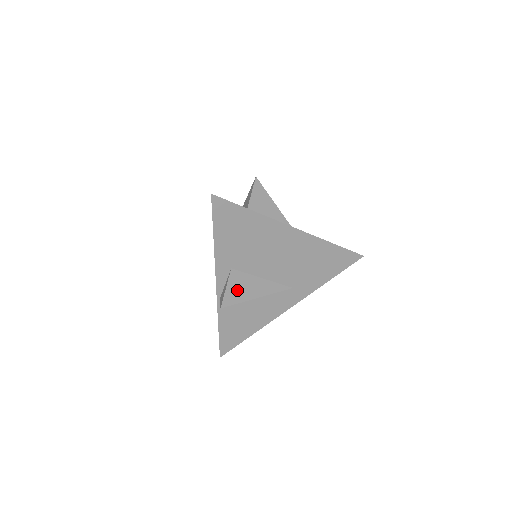
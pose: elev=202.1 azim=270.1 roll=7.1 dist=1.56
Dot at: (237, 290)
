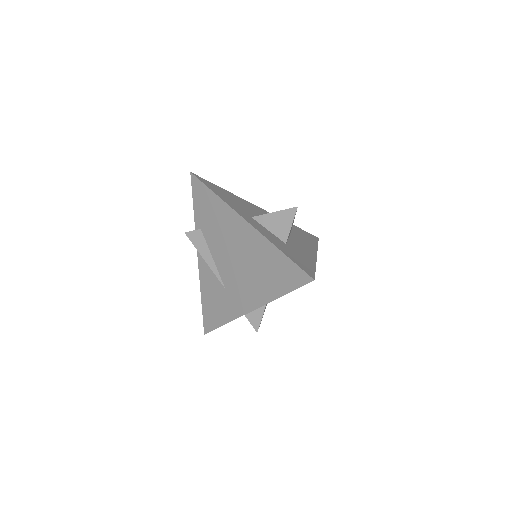
Dot at: occluded
